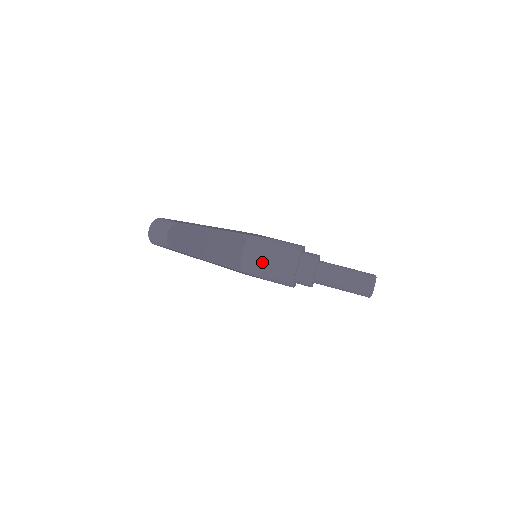
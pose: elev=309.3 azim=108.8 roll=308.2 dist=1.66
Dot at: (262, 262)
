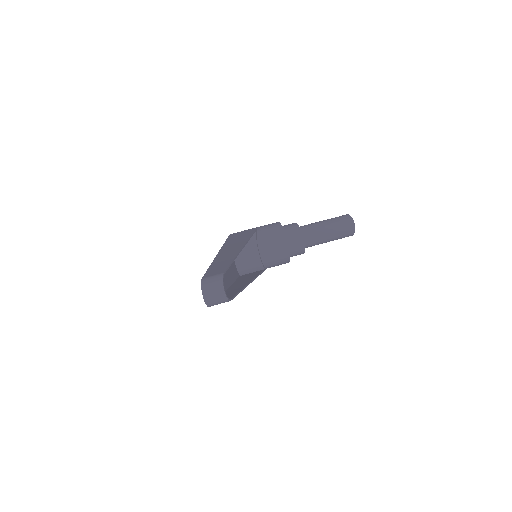
Dot at: (257, 257)
